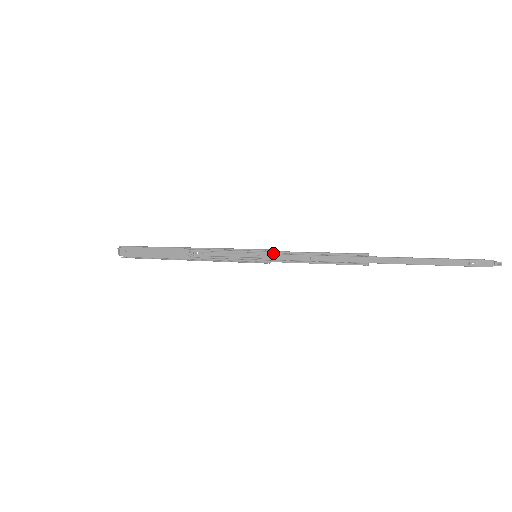
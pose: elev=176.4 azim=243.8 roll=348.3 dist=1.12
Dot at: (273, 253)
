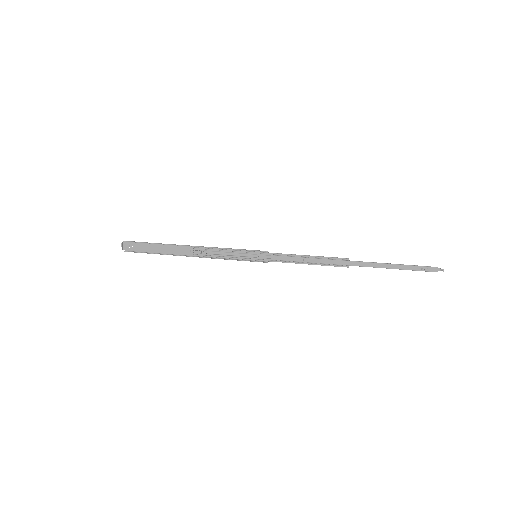
Dot at: (271, 254)
